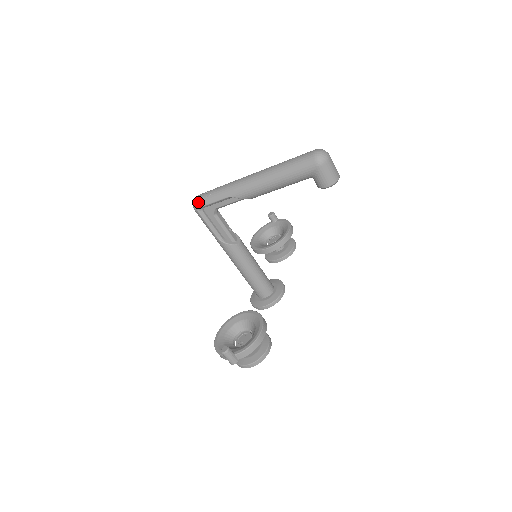
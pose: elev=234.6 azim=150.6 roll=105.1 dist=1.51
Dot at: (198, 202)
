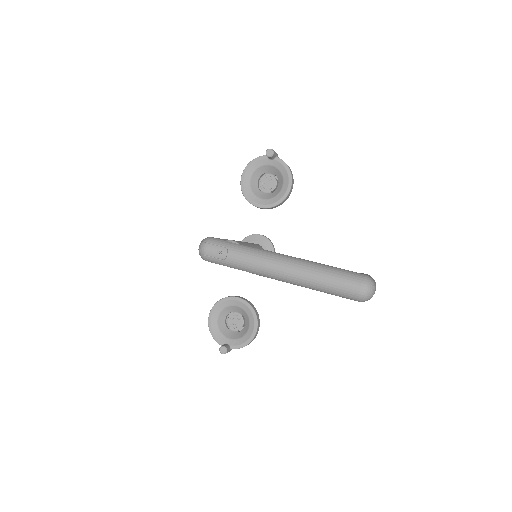
Dot at: (207, 258)
